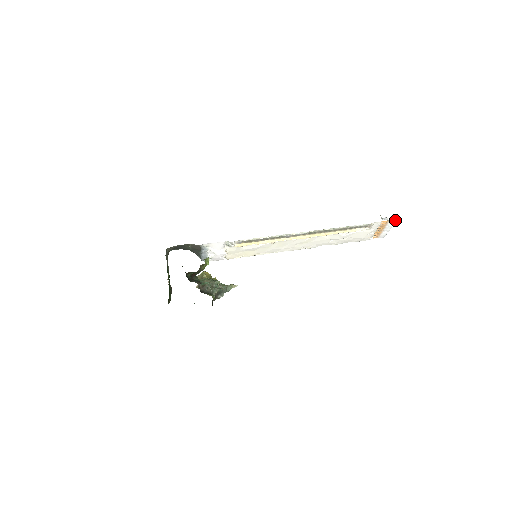
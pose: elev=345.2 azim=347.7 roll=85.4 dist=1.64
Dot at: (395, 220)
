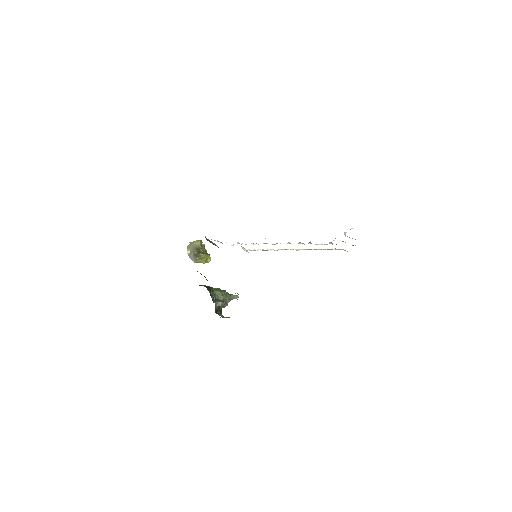
Dot at: occluded
